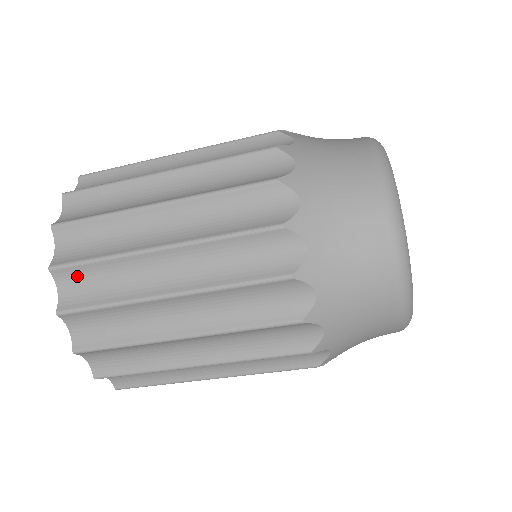
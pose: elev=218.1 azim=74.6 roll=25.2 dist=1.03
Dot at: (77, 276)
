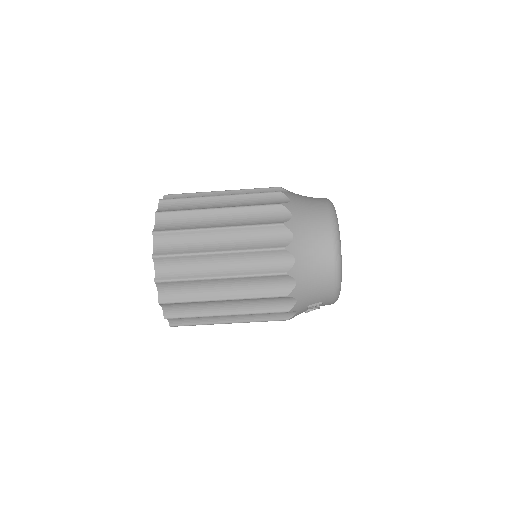
Dot at: occluded
